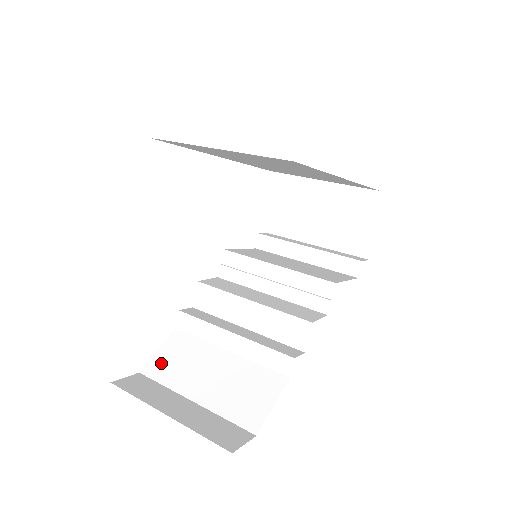
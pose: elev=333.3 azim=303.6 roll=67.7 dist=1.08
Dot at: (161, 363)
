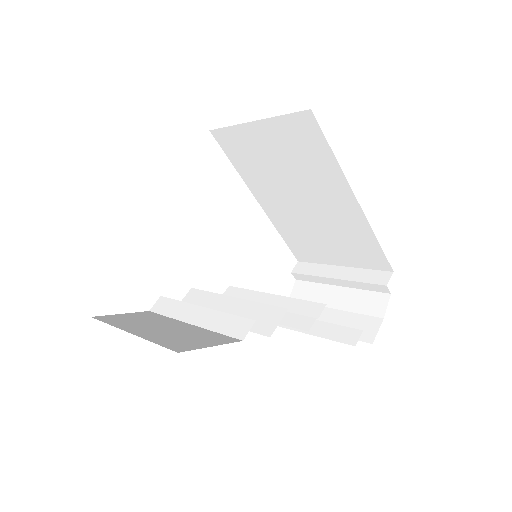
Dot at: (117, 317)
